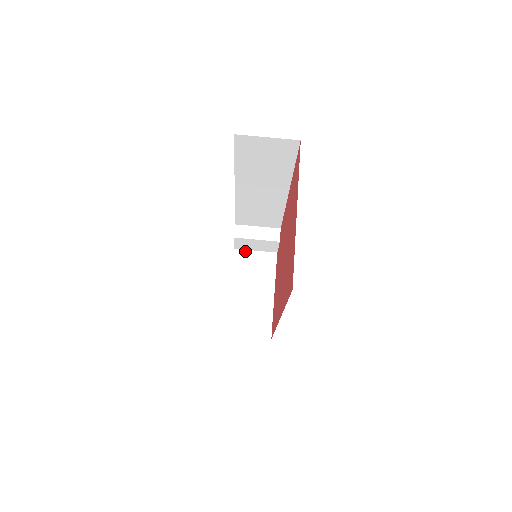
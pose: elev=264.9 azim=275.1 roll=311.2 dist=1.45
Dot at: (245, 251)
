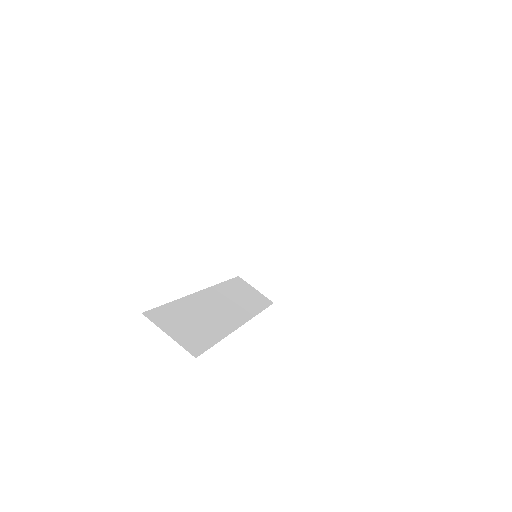
Dot at: occluded
